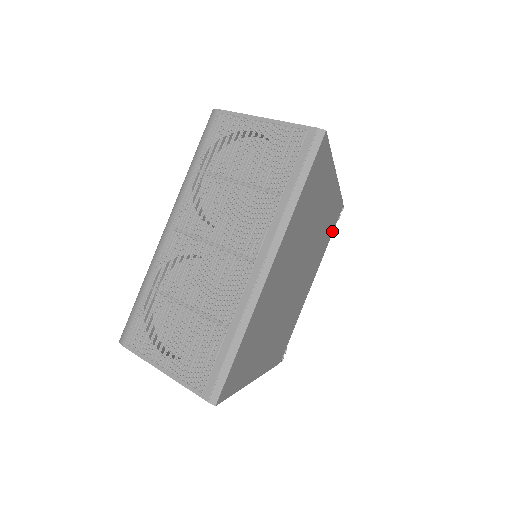
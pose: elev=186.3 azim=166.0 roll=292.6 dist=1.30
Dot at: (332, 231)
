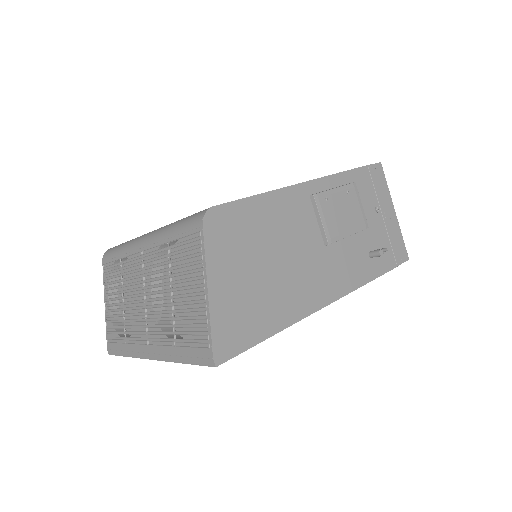
Dot at: occluded
